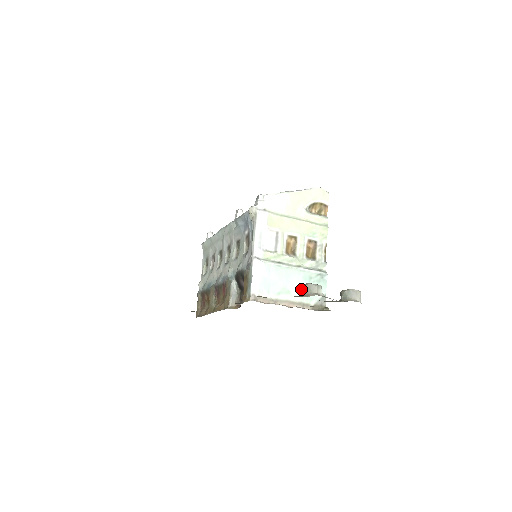
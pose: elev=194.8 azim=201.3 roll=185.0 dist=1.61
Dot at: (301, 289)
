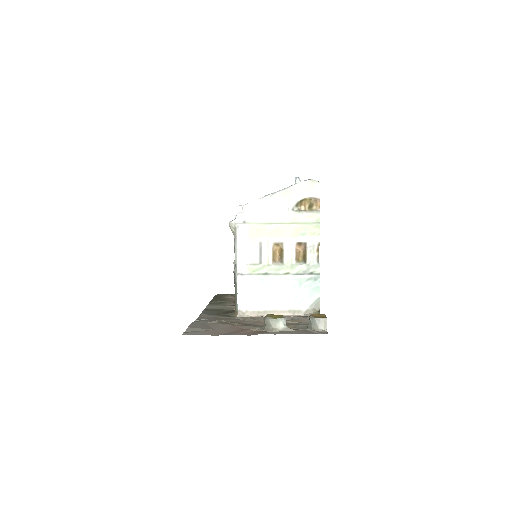
Dot at: occluded
